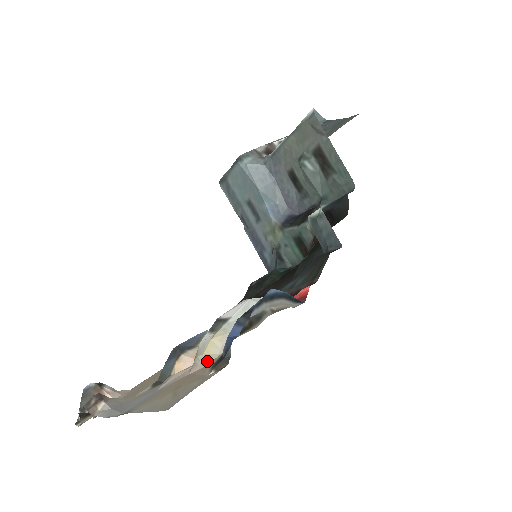
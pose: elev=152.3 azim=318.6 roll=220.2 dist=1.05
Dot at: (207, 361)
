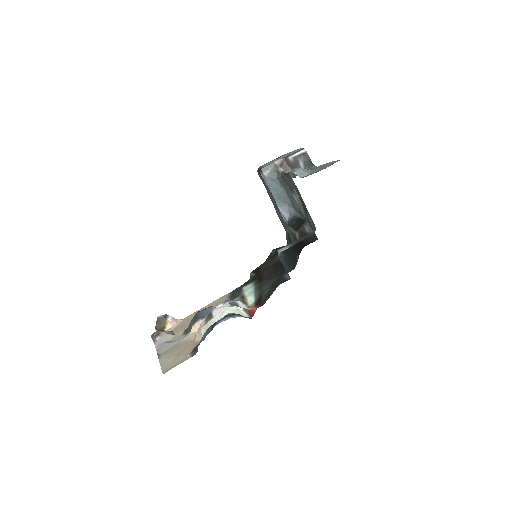
Dot at: (198, 339)
